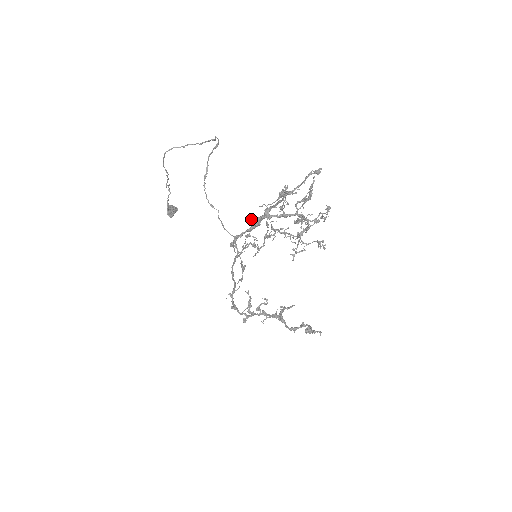
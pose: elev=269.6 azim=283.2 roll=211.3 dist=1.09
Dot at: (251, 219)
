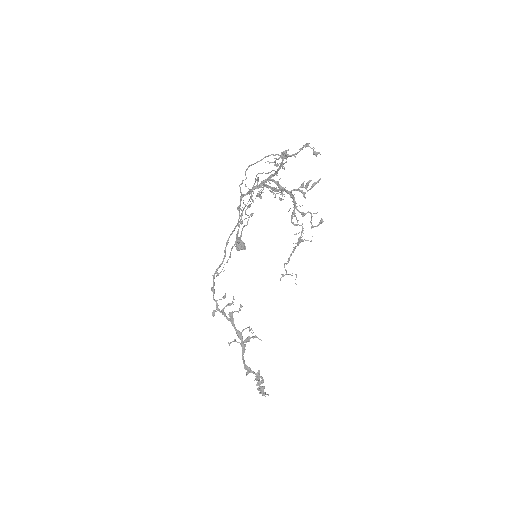
Dot at: (257, 177)
